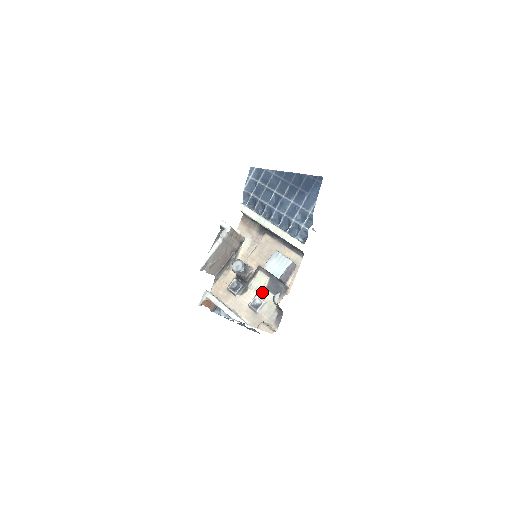
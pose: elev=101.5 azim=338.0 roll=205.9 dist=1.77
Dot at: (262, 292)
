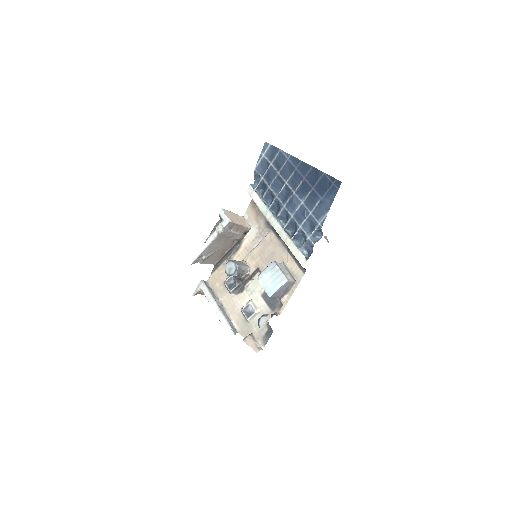
Dot at: (257, 299)
